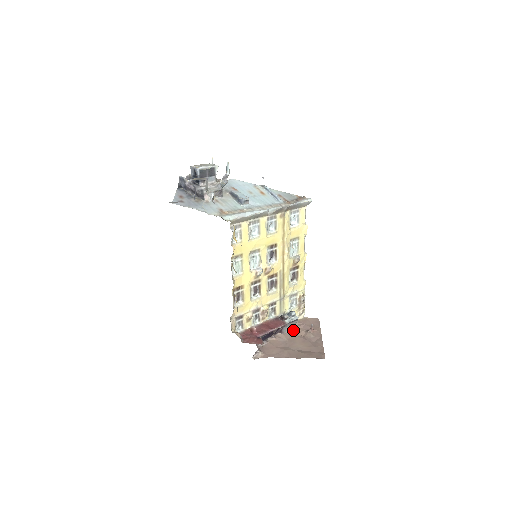
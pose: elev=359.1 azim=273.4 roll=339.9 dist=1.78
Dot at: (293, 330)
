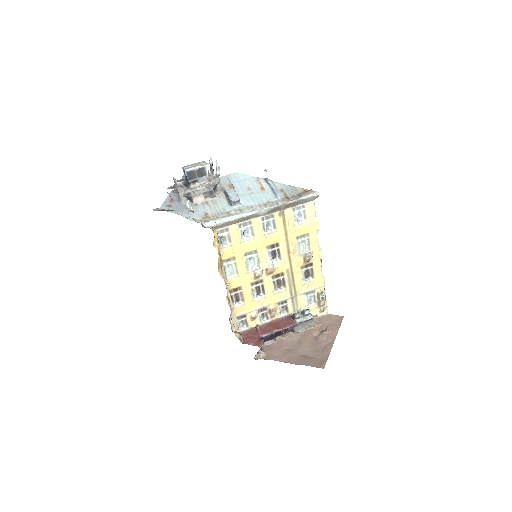
Dot at: (308, 329)
